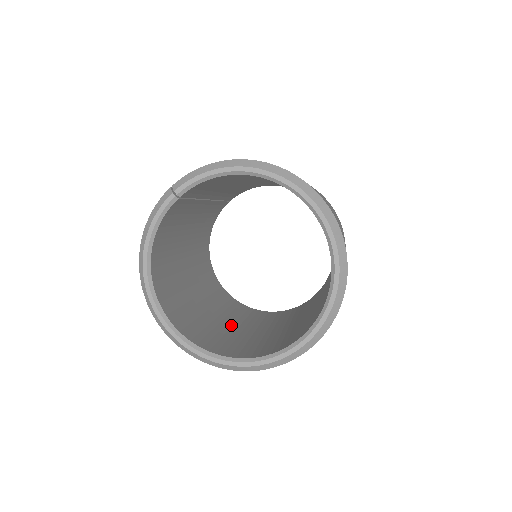
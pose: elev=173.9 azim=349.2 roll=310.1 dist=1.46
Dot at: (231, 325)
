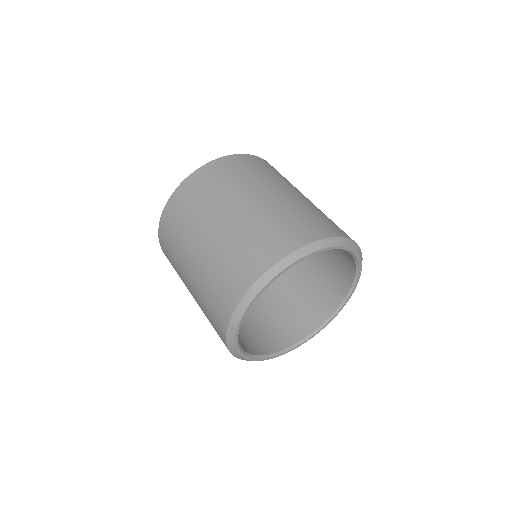
Dot at: (270, 290)
